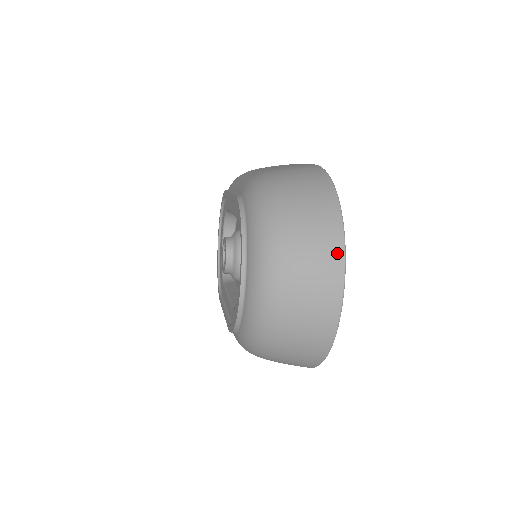
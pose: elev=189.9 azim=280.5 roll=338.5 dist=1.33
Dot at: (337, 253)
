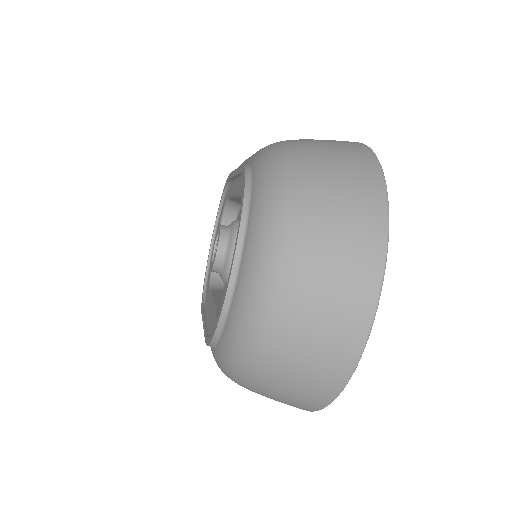
Dot at: (376, 241)
